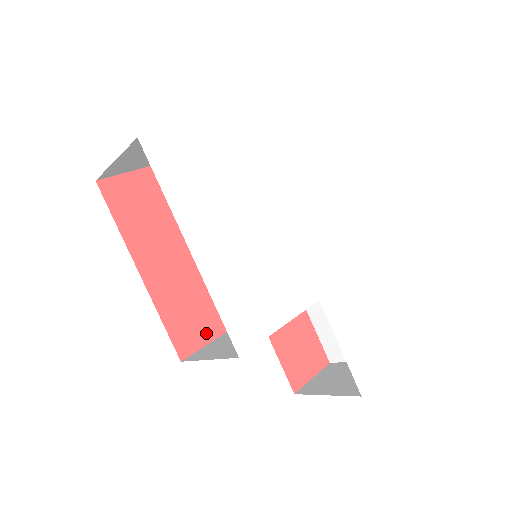
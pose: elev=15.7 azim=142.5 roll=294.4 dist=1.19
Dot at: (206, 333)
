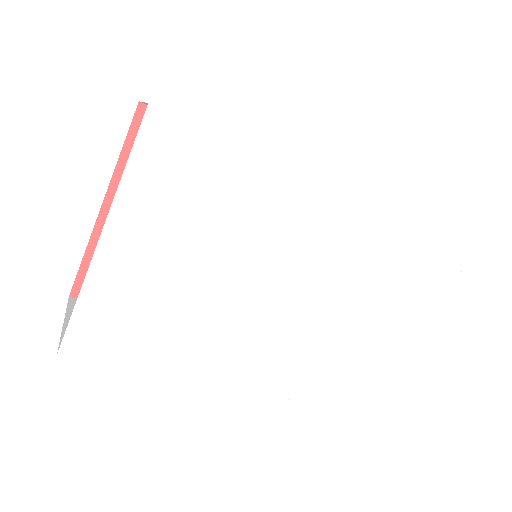
Dot at: occluded
